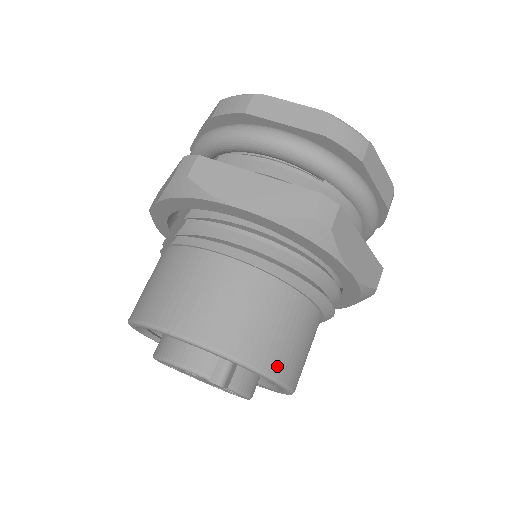
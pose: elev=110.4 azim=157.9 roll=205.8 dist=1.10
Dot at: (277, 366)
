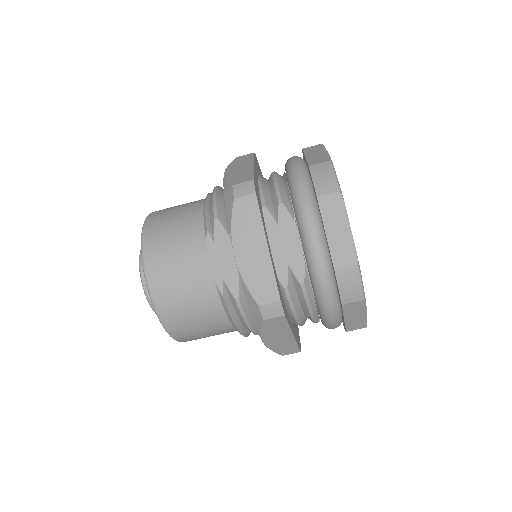
Dot at: occluded
